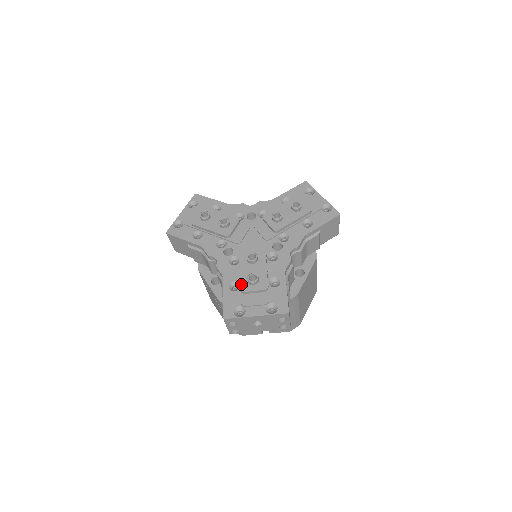
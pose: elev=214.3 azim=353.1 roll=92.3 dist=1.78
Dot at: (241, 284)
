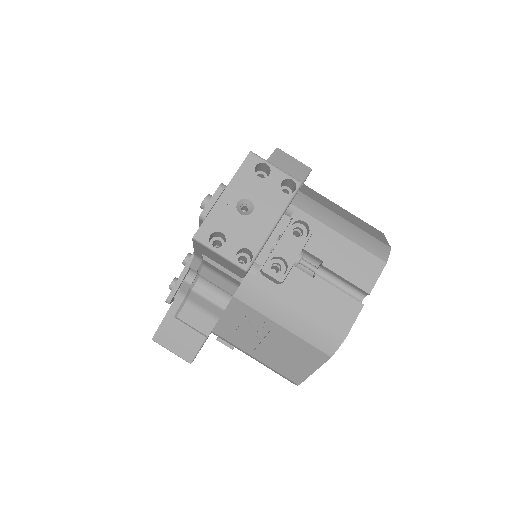
Dot at: occluded
